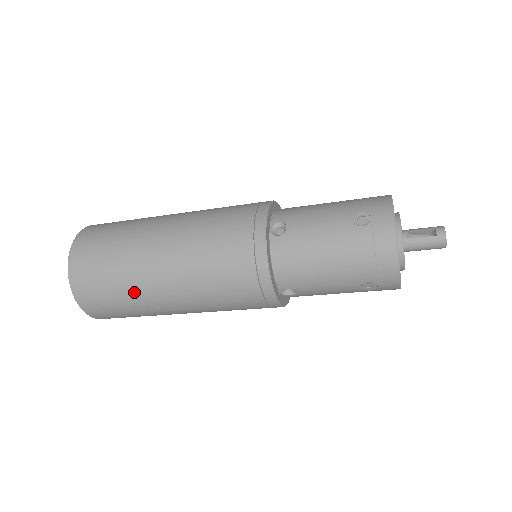
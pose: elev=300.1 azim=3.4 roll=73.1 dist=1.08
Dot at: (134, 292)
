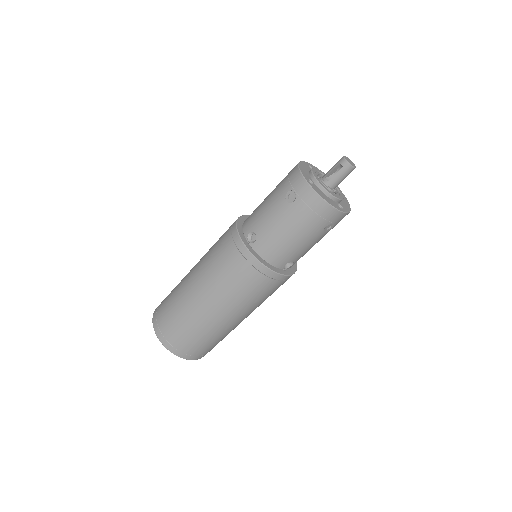
Dot at: (208, 331)
